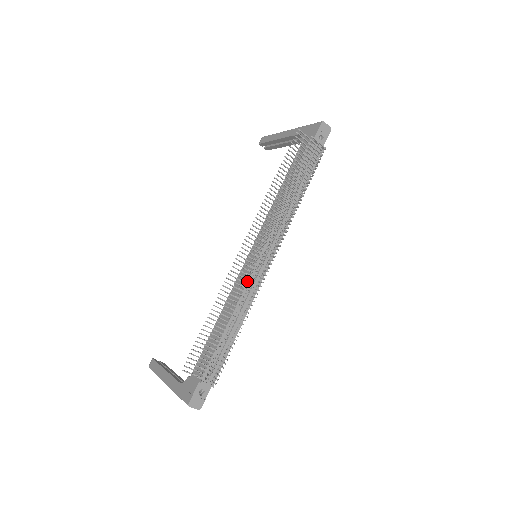
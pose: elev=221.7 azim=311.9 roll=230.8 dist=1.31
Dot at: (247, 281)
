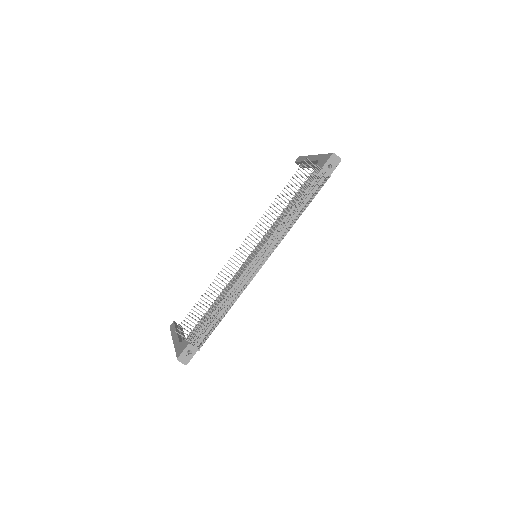
Dot at: occluded
